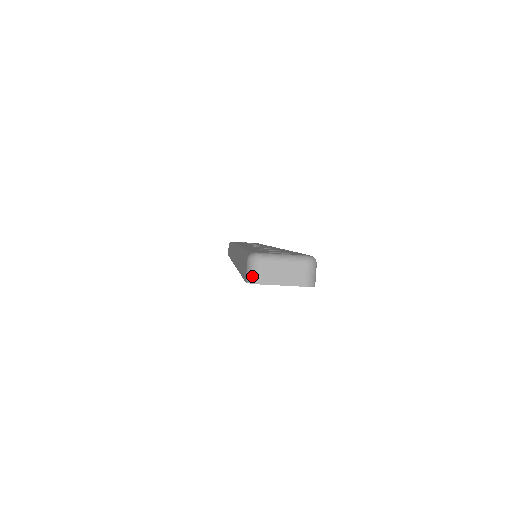
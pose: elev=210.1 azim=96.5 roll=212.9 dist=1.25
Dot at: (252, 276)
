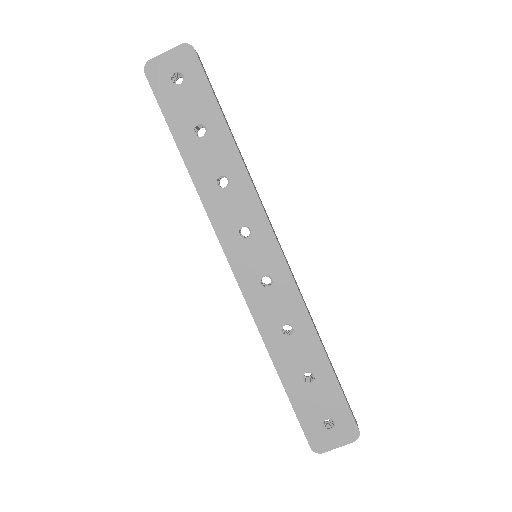
Dot at: (147, 66)
